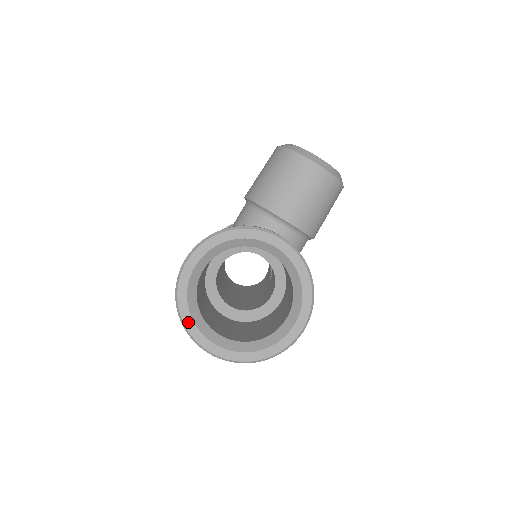
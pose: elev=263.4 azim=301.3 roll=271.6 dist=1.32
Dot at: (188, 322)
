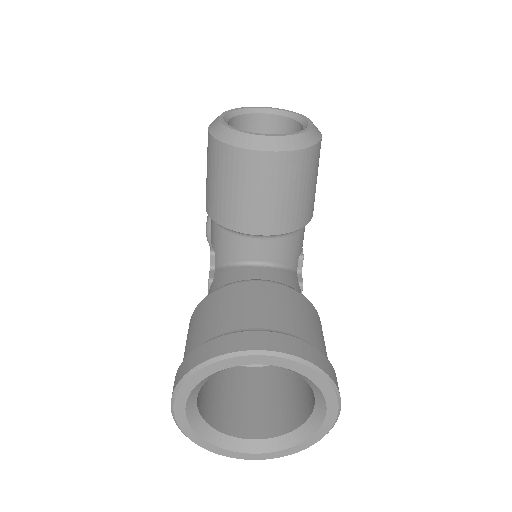
Dot at: (213, 449)
